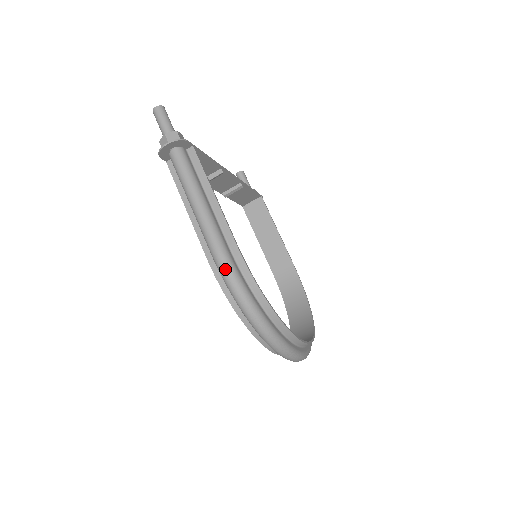
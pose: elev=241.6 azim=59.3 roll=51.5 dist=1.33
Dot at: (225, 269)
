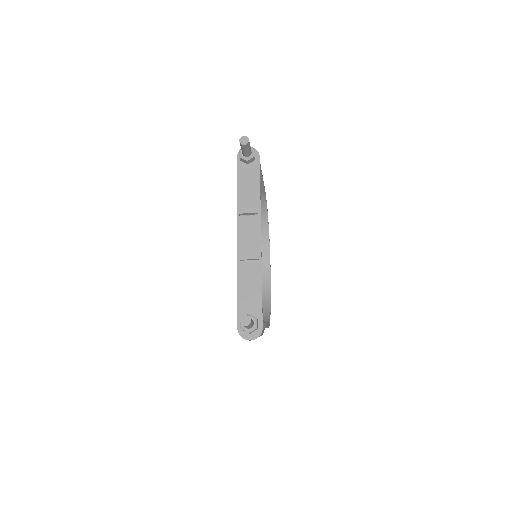
Dot at: occluded
